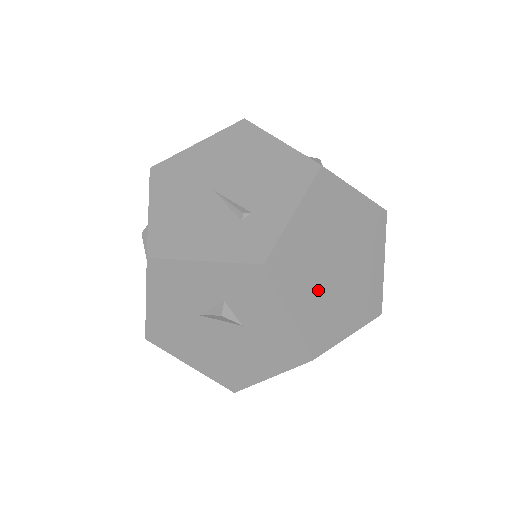
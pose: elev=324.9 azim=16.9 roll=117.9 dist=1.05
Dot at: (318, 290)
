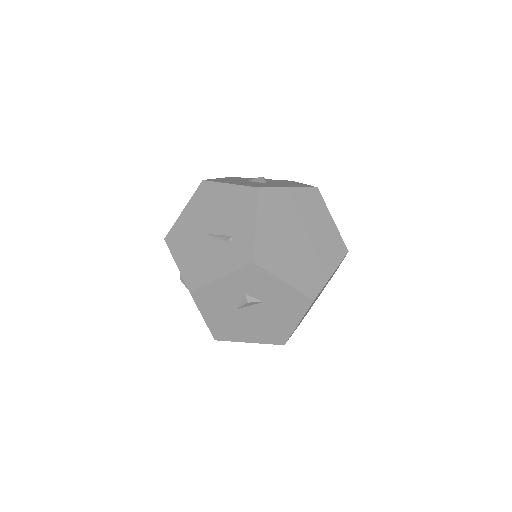
Dot at: (295, 259)
